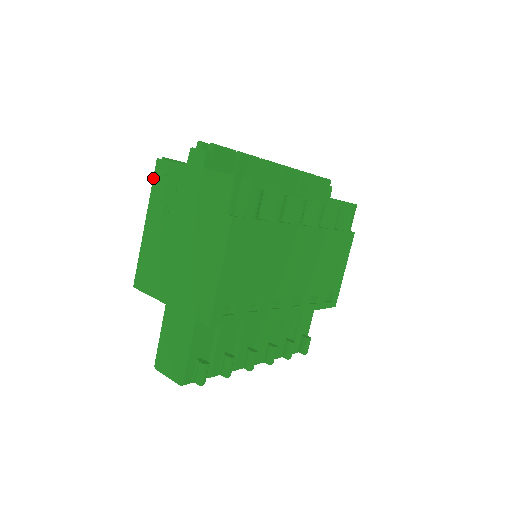
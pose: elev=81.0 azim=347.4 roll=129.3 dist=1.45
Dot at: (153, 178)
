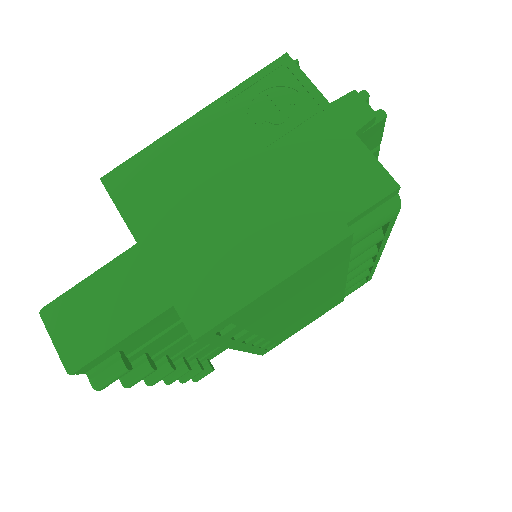
Dot at: (259, 71)
